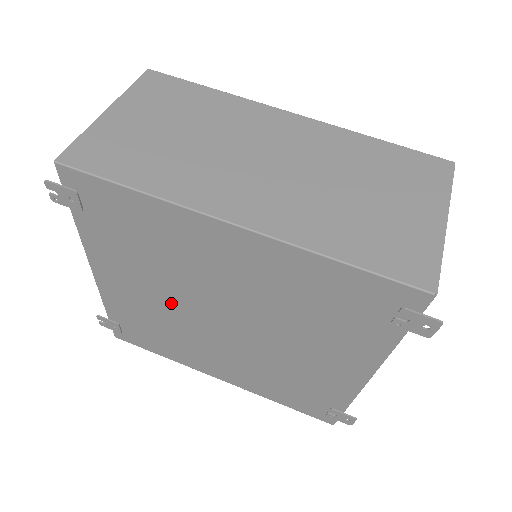
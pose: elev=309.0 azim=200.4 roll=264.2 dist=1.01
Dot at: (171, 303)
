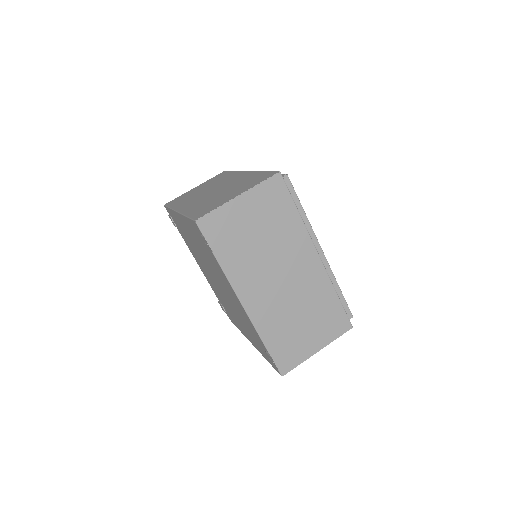
Dot at: (209, 275)
